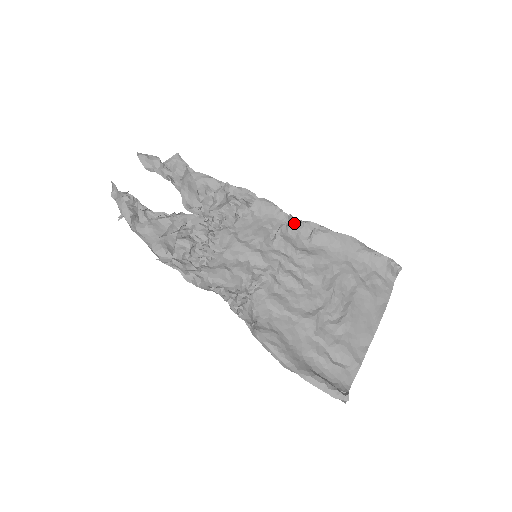
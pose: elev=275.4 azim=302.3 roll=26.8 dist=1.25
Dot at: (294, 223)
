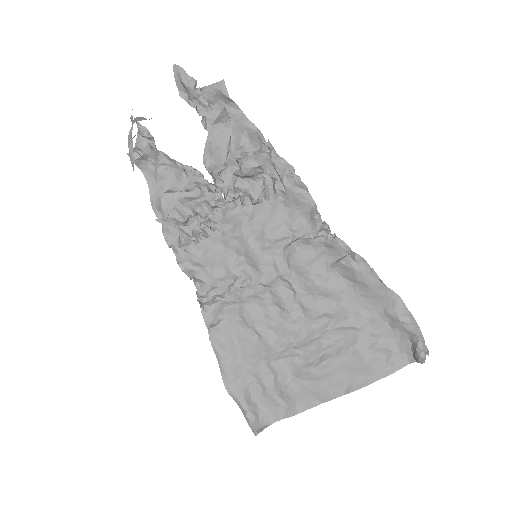
Dot at: (324, 238)
